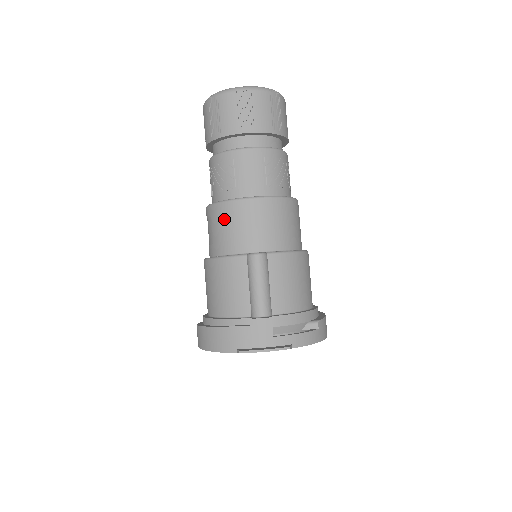
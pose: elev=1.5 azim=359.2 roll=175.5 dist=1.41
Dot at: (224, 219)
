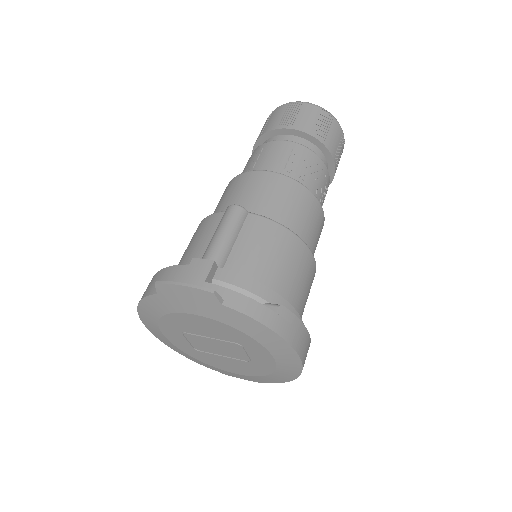
Dot at: (228, 190)
